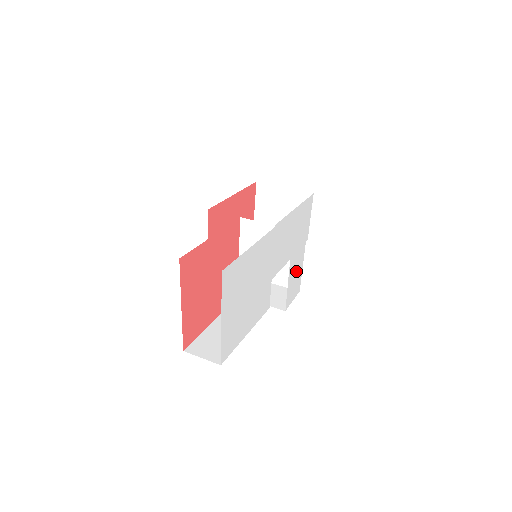
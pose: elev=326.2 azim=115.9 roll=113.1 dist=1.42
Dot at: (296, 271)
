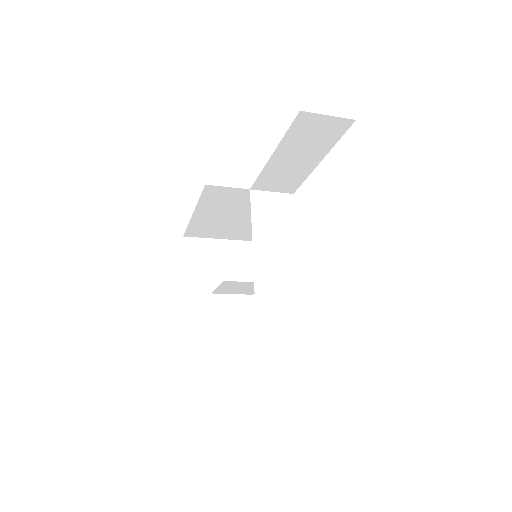
Dot at: occluded
